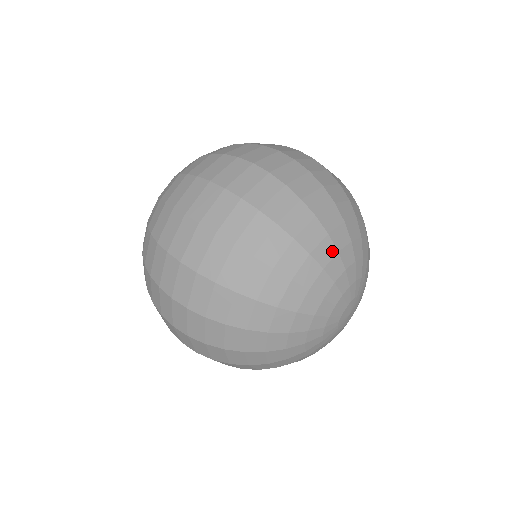
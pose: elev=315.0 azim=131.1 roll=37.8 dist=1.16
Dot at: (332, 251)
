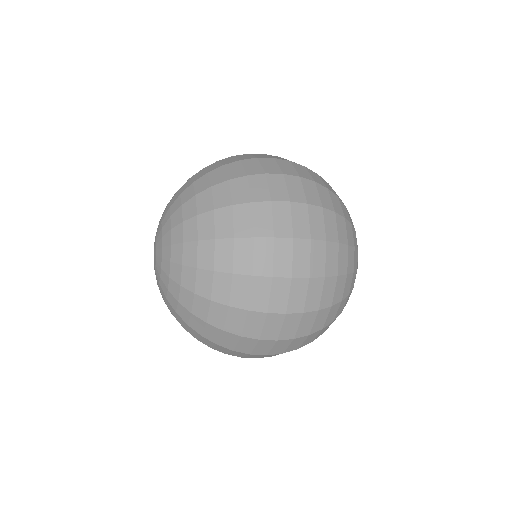
Dot at: occluded
